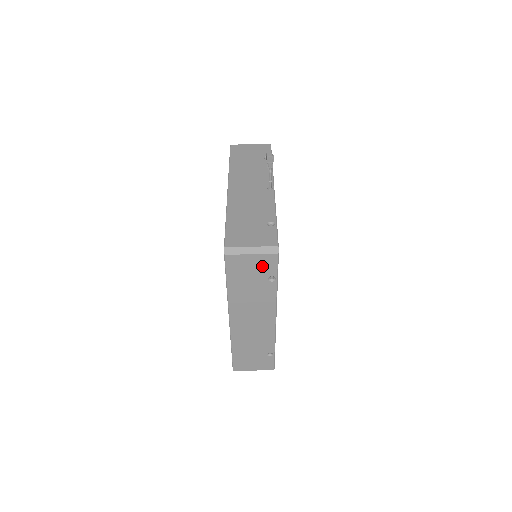
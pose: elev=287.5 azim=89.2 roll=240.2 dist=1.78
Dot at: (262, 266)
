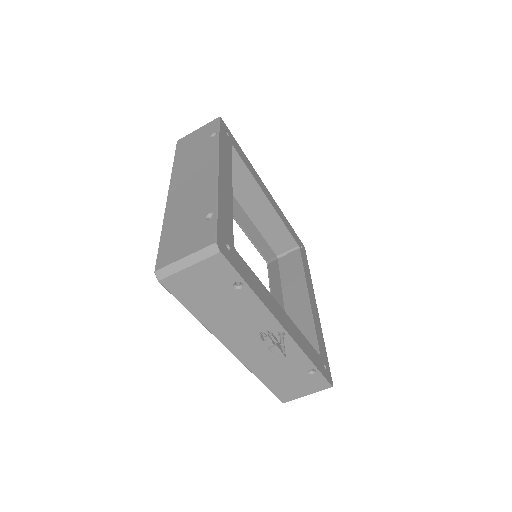
Dot at: occluded
